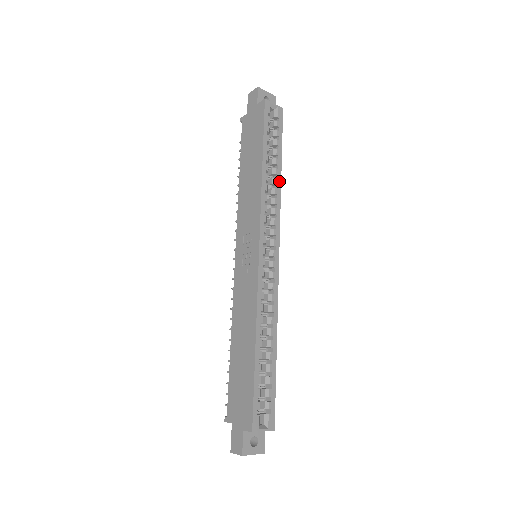
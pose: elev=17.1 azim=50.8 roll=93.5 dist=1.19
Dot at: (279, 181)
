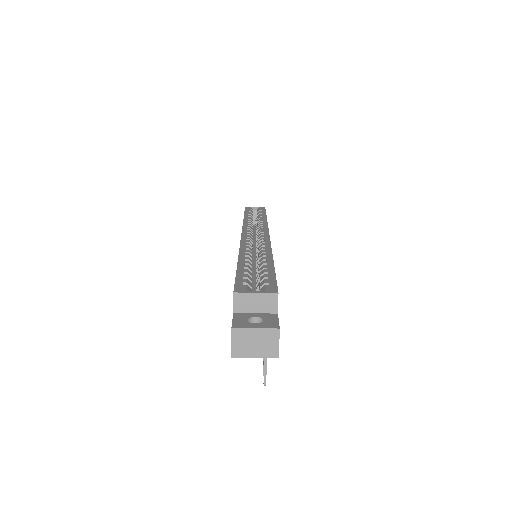
Dot at: (264, 219)
